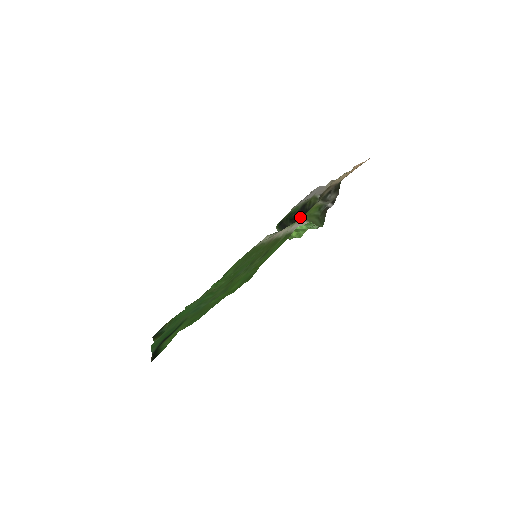
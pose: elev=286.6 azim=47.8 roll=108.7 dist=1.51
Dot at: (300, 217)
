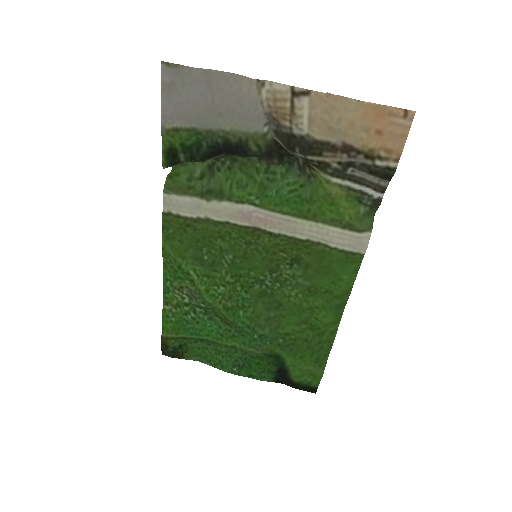
Dot at: (223, 151)
